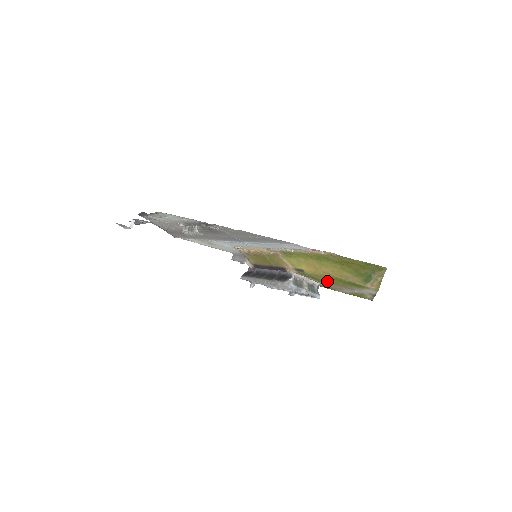
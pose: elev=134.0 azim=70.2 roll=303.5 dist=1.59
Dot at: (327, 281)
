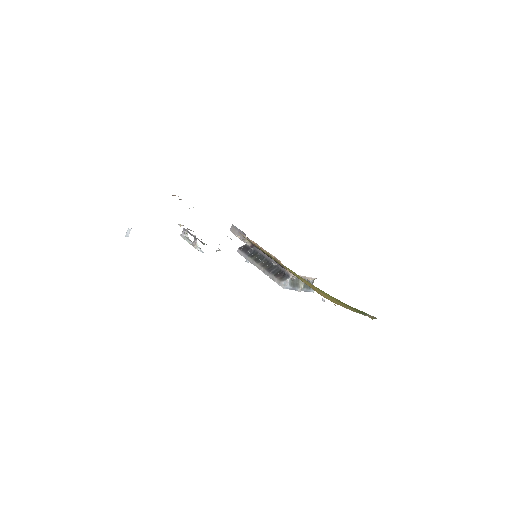
Dot at: occluded
